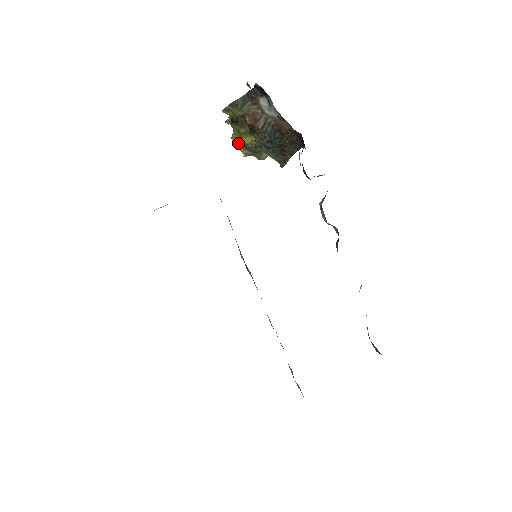
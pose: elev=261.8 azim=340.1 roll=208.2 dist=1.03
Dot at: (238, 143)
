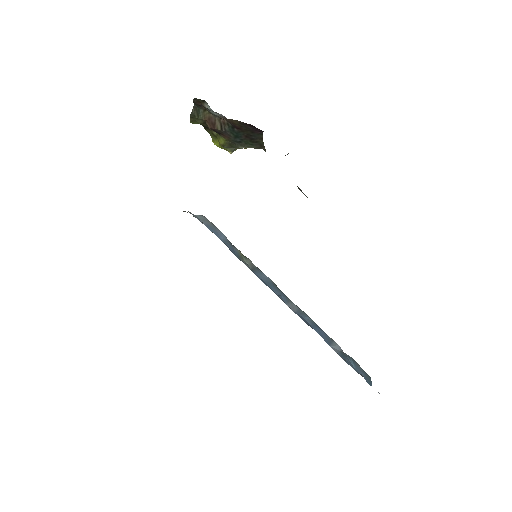
Dot at: (218, 145)
